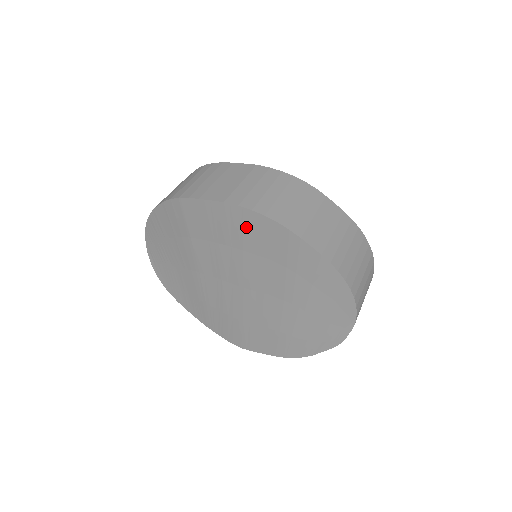
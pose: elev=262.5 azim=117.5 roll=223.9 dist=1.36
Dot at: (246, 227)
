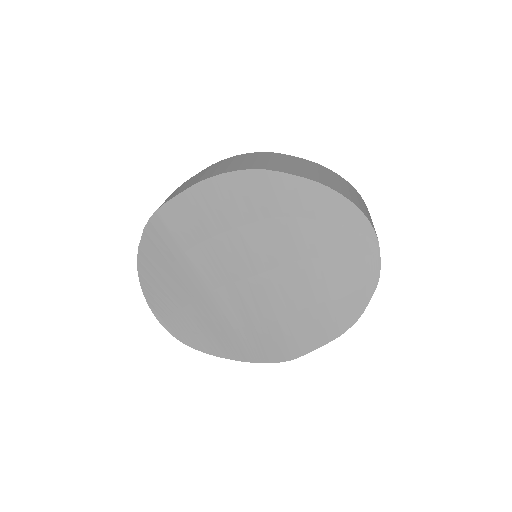
Dot at: (227, 197)
